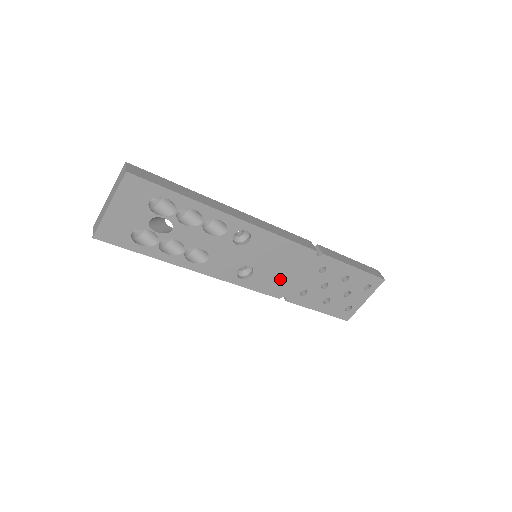
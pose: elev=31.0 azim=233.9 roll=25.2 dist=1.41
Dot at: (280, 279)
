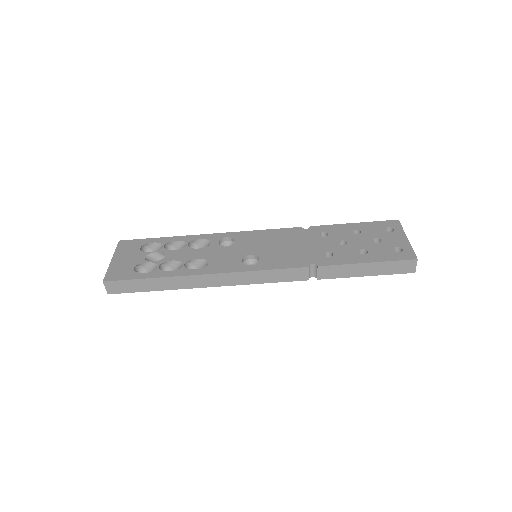
Dot at: (290, 254)
